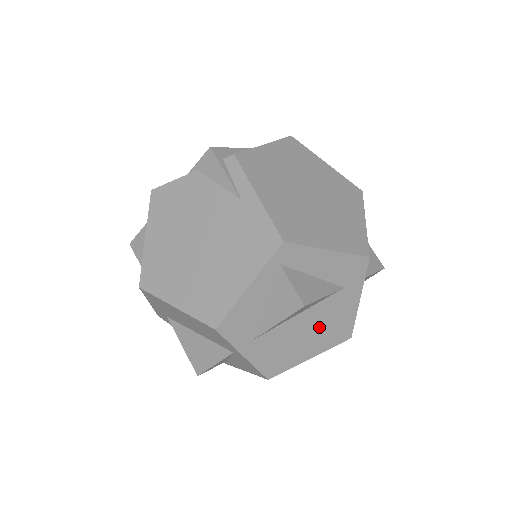
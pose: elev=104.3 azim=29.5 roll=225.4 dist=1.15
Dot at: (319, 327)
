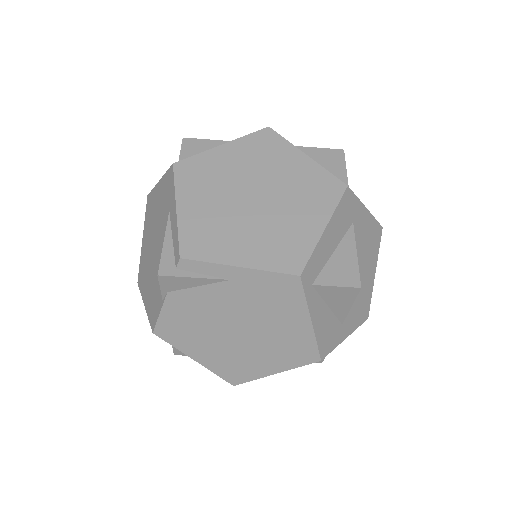
Dot at: (363, 258)
